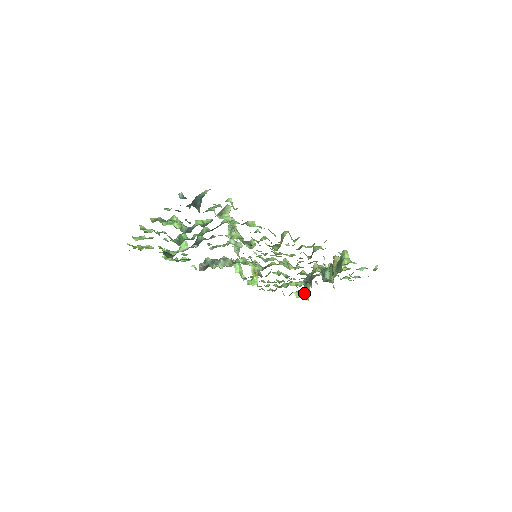
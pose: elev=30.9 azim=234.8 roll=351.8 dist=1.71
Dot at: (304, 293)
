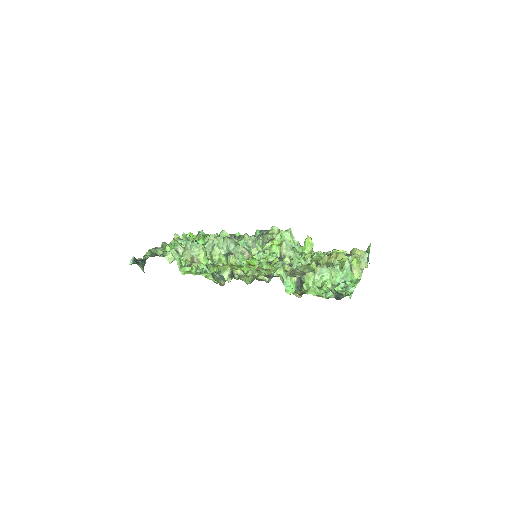
Dot at: occluded
